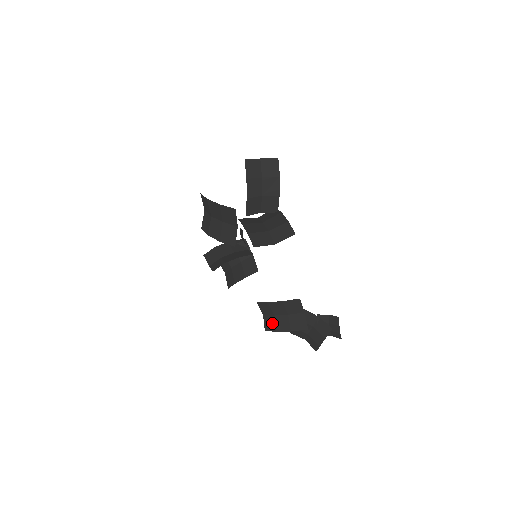
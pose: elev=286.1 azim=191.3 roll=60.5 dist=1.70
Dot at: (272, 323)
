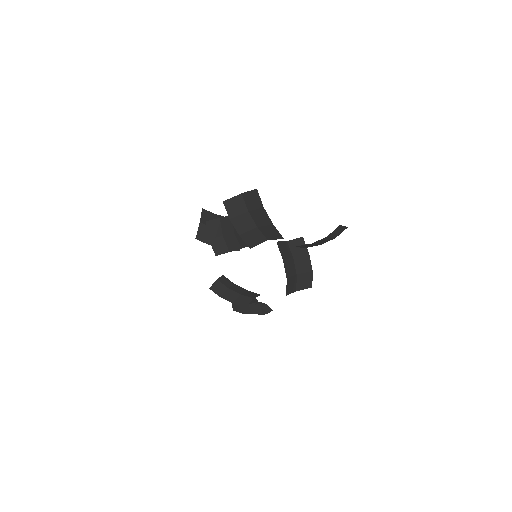
Dot at: (222, 290)
